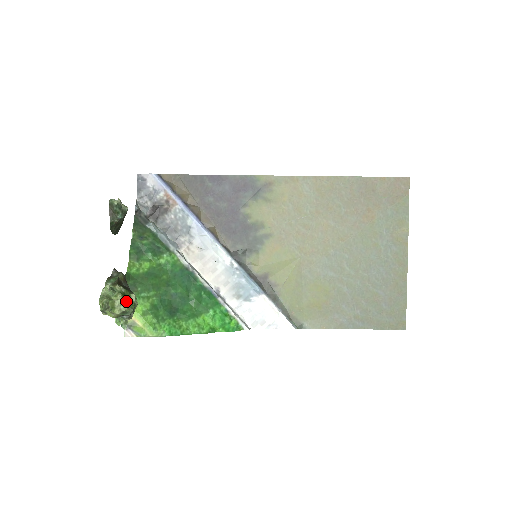
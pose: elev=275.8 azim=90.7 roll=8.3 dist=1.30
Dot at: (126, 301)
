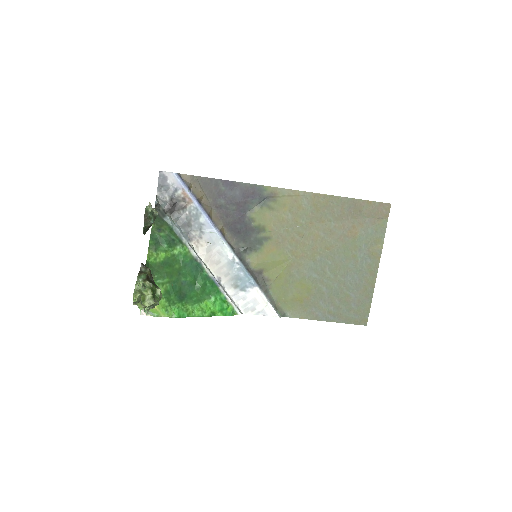
Dot at: (154, 295)
